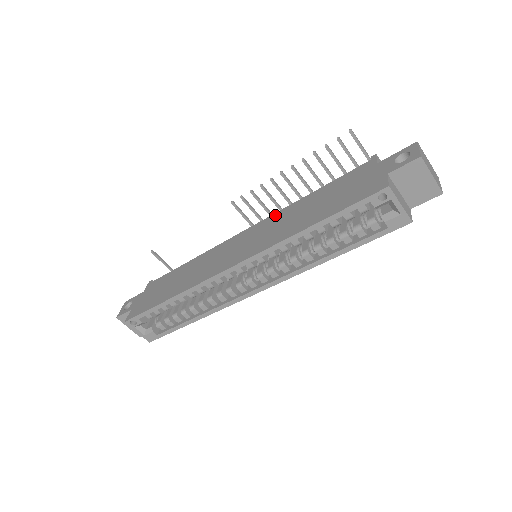
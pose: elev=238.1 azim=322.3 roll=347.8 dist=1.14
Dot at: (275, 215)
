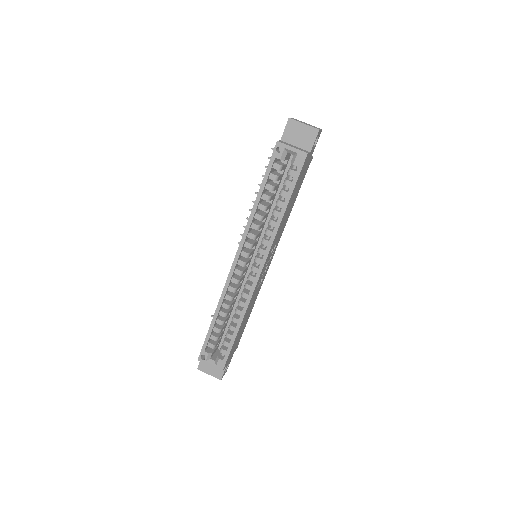
Dot at: occluded
